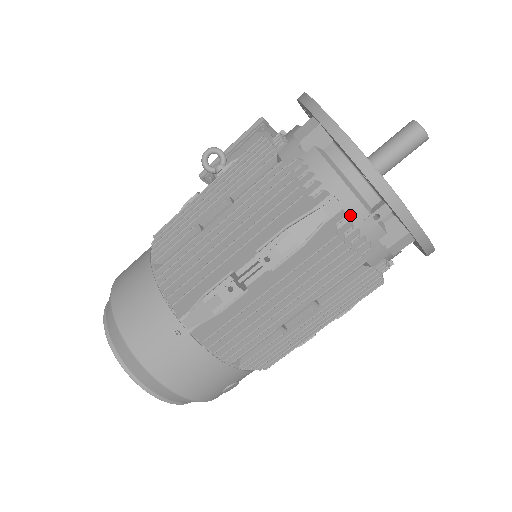
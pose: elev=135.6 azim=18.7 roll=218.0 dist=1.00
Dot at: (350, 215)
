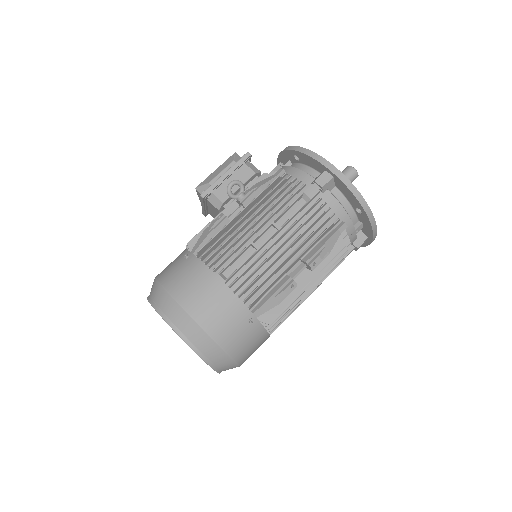
Dot at: (347, 232)
